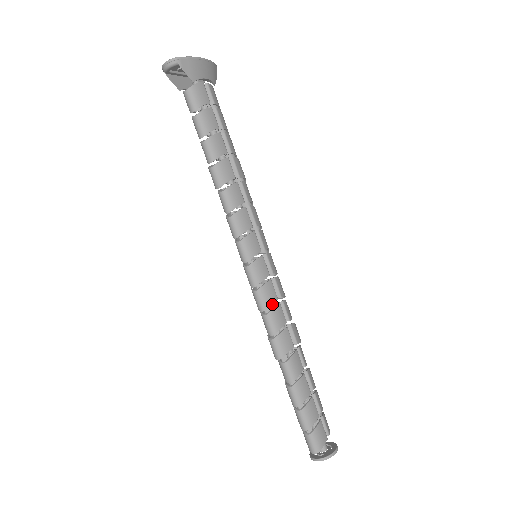
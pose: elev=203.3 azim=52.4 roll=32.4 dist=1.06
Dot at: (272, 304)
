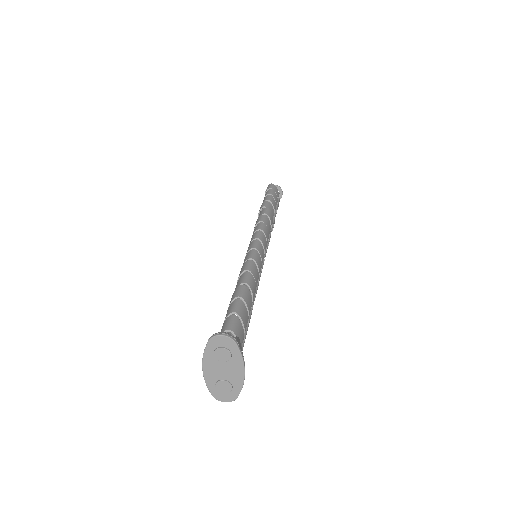
Dot at: occluded
